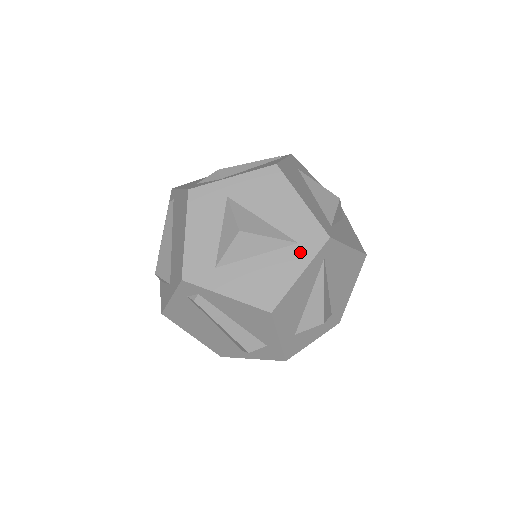
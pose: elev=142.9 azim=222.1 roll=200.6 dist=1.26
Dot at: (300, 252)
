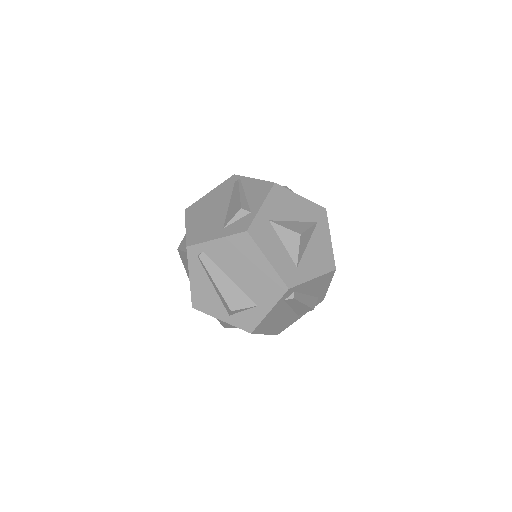
Dot at: (322, 227)
